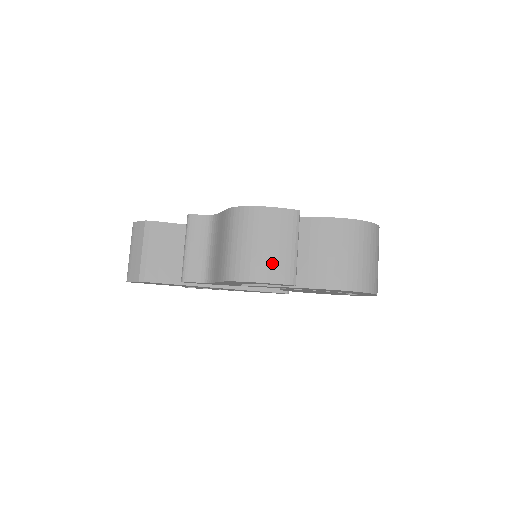
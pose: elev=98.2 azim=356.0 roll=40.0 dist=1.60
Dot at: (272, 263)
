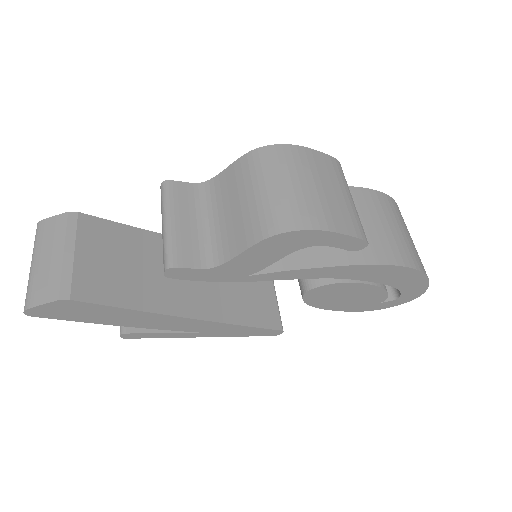
Dot at: (334, 209)
